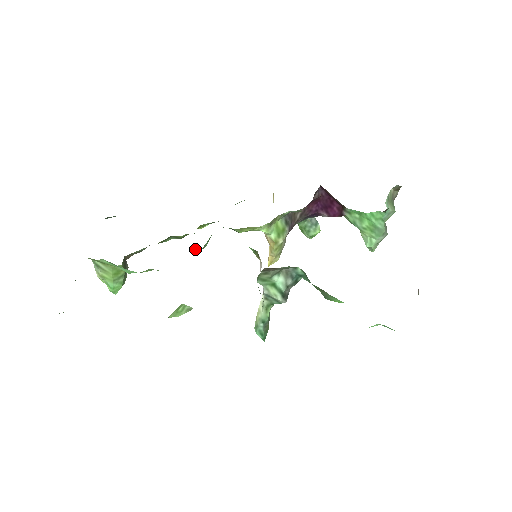
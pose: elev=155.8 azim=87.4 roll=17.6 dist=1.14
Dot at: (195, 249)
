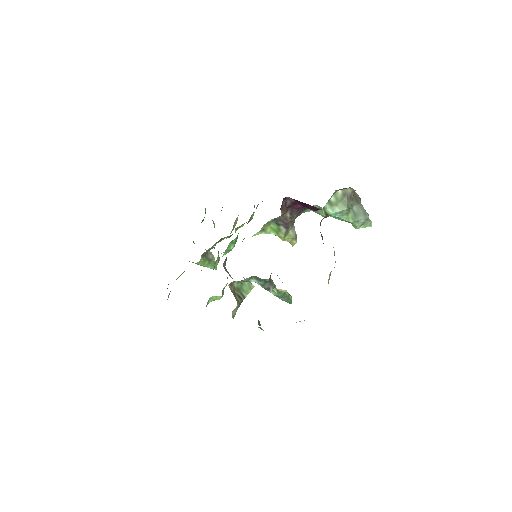
Dot at: occluded
